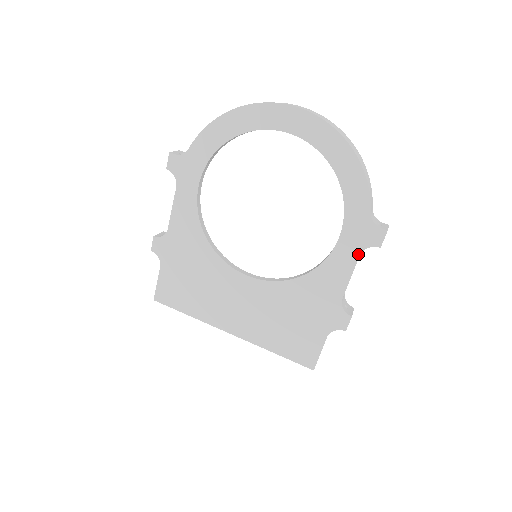
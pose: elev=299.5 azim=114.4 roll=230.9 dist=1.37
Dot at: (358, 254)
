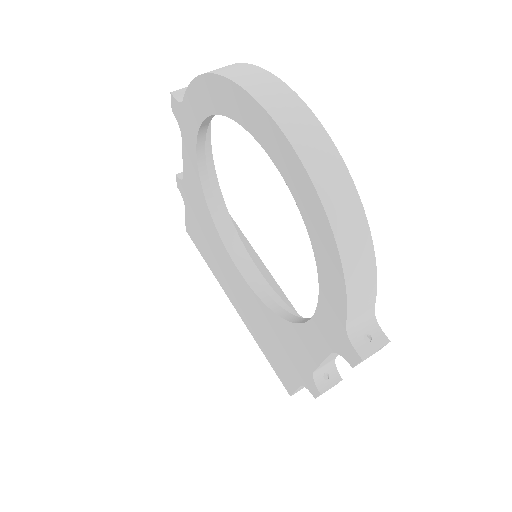
Dot at: (330, 350)
